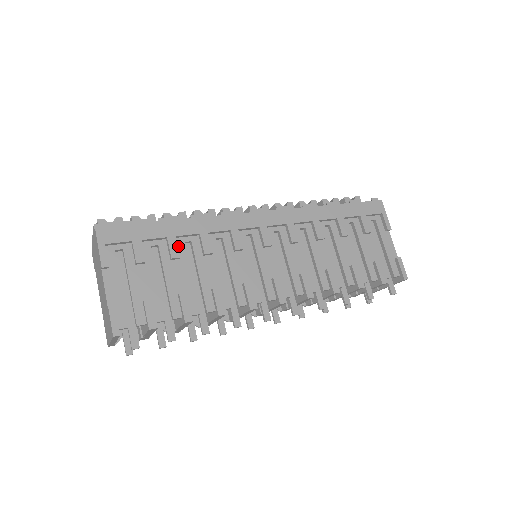
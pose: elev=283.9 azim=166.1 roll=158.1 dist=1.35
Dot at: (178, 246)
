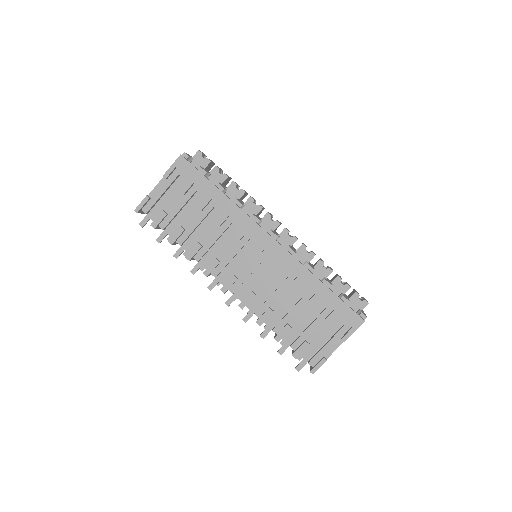
Dot at: (209, 205)
